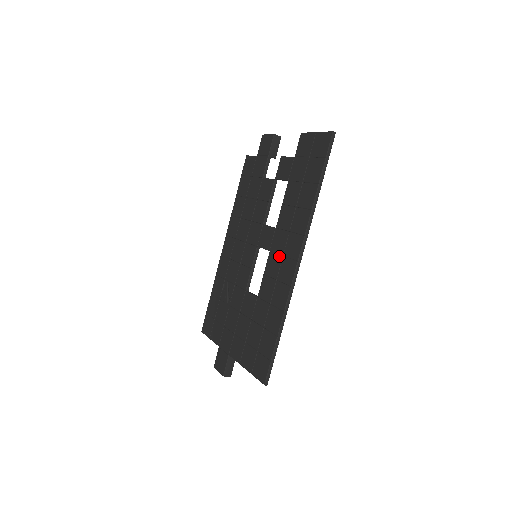
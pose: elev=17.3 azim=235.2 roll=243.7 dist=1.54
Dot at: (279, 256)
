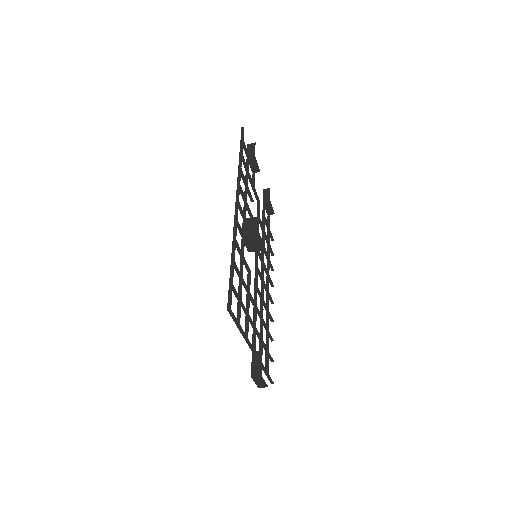
Dot at: occluded
